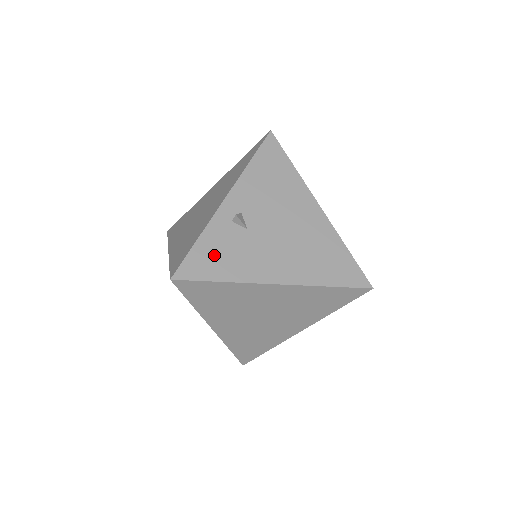
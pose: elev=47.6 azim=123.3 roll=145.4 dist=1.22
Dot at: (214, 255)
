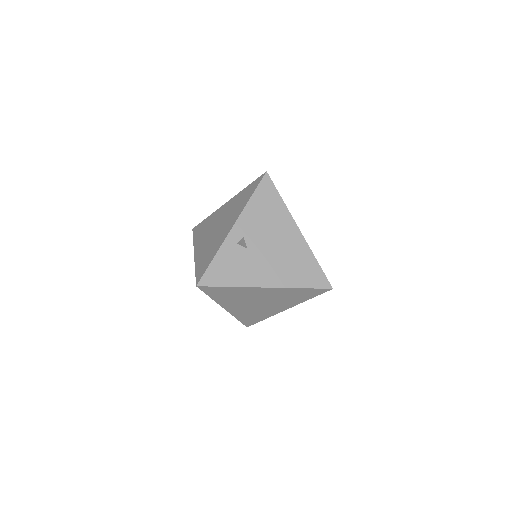
Dot at: (225, 268)
